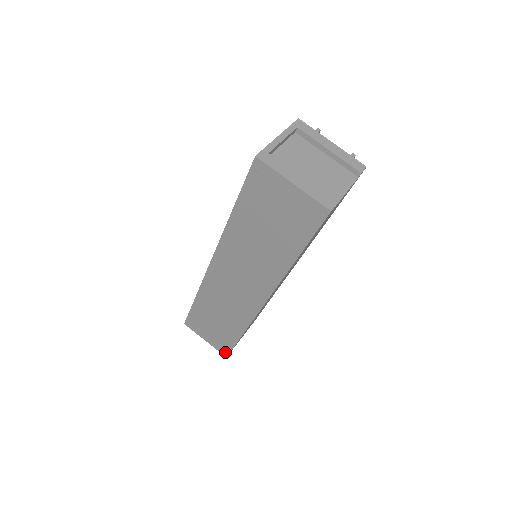
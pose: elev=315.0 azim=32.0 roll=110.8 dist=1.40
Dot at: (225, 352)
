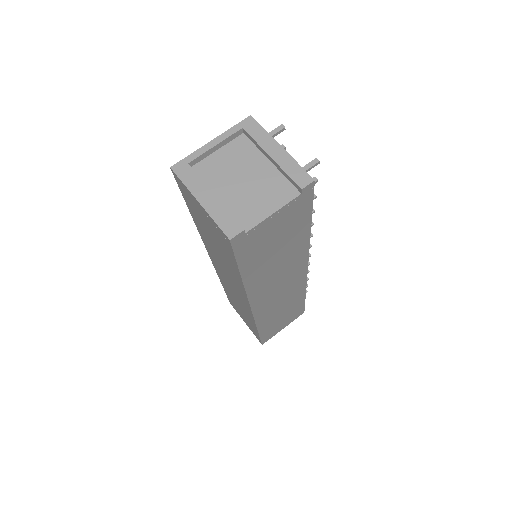
Dot at: (259, 340)
